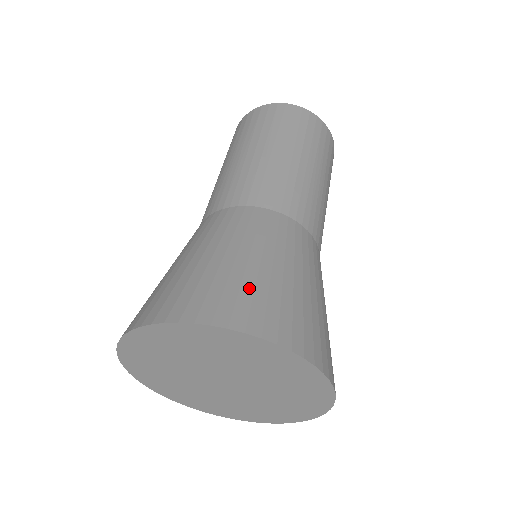
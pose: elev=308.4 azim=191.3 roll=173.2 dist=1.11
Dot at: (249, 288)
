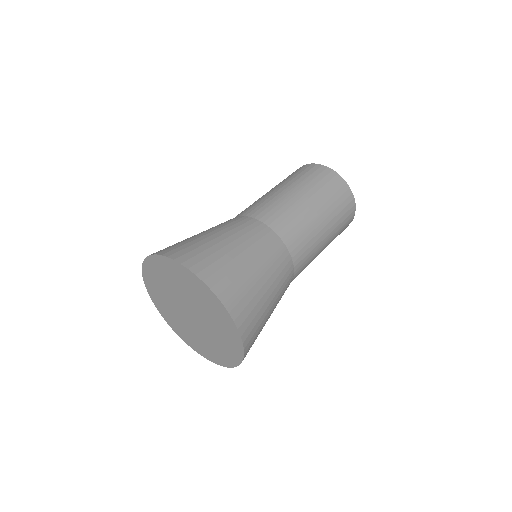
Dot at: (177, 243)
